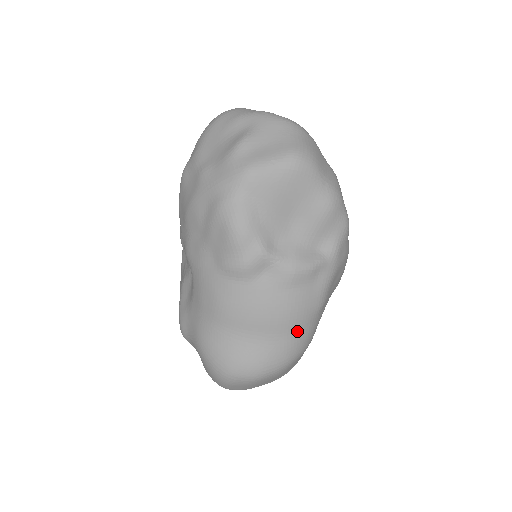
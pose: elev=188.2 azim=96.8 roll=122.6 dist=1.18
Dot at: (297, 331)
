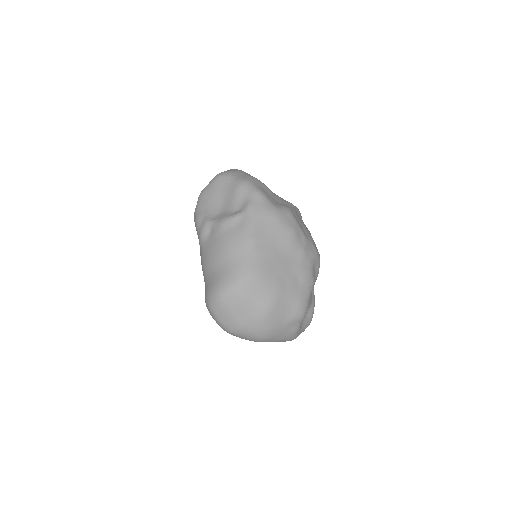
Dot at: (235, 258)
